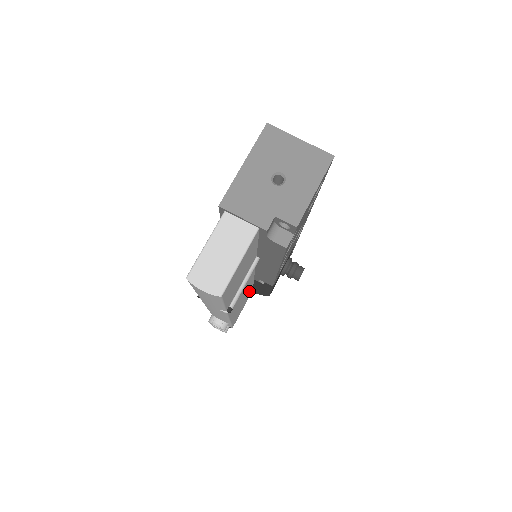
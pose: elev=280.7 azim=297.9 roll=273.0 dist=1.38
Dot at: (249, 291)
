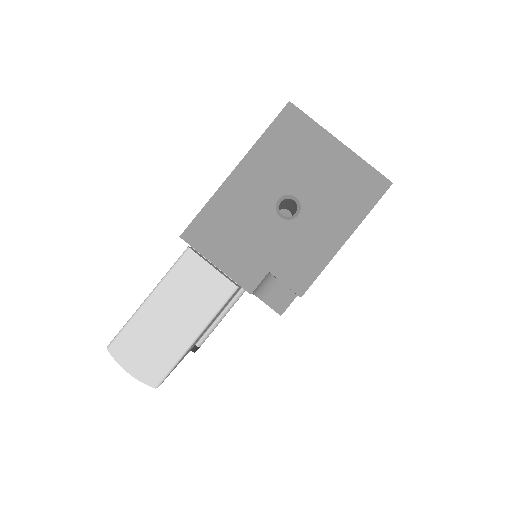
Dot at: occluded
